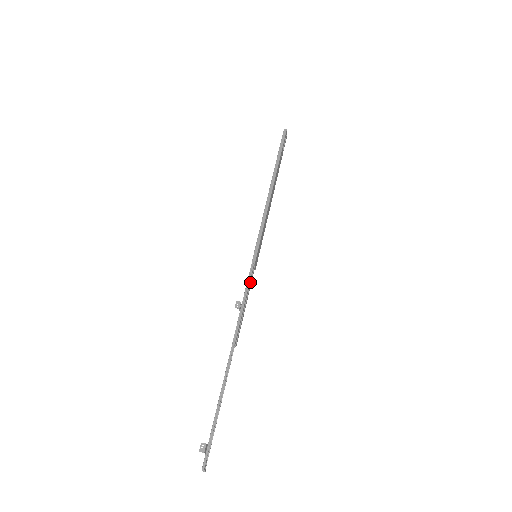
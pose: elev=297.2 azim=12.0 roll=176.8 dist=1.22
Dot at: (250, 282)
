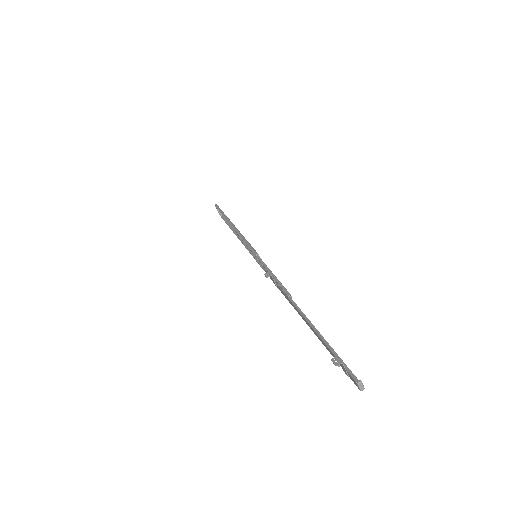
Dot at: occluded
